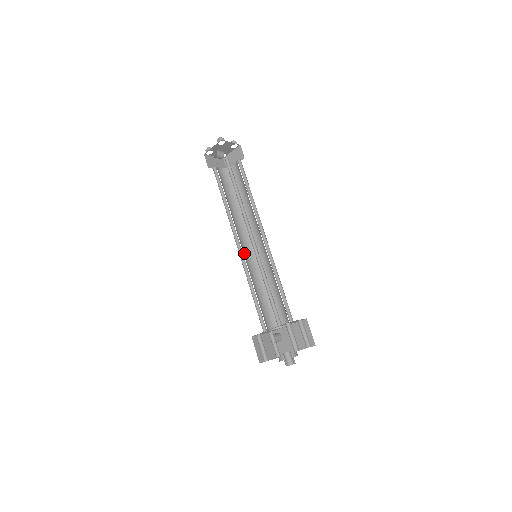
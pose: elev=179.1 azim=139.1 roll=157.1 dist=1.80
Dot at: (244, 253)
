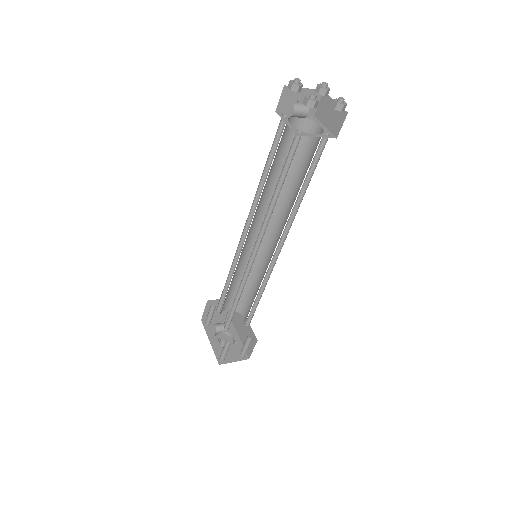
Dot at: (249, 239)
